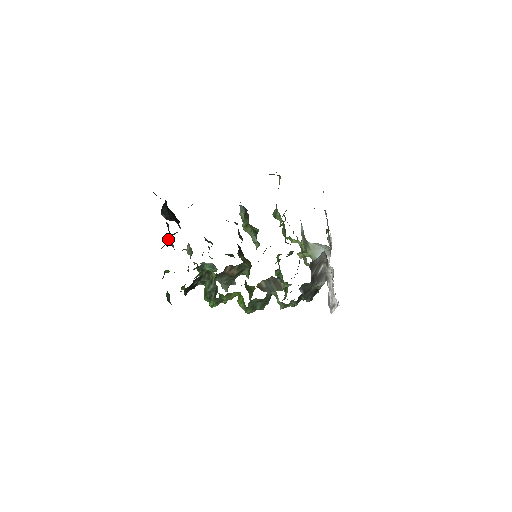
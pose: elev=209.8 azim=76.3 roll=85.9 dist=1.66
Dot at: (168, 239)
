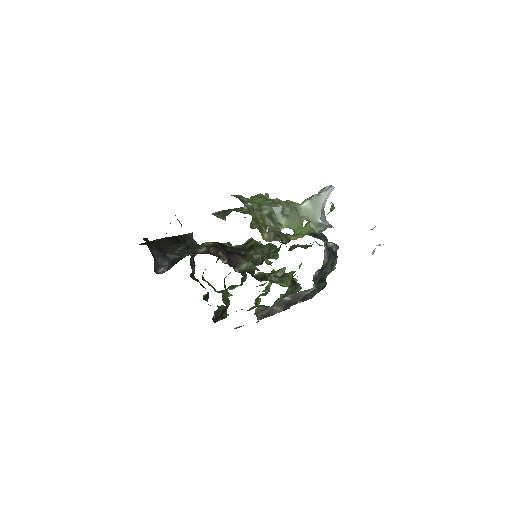
Dot at: occluded
